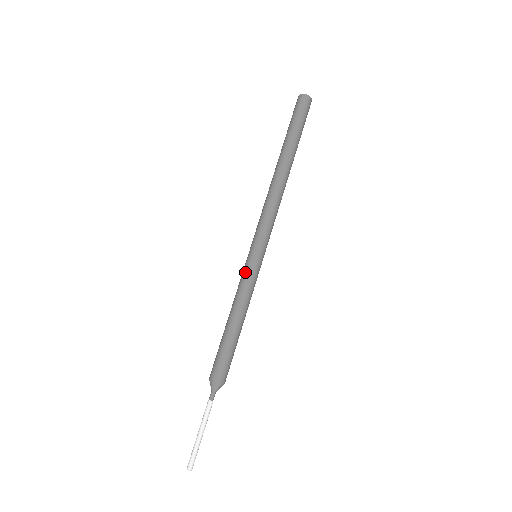
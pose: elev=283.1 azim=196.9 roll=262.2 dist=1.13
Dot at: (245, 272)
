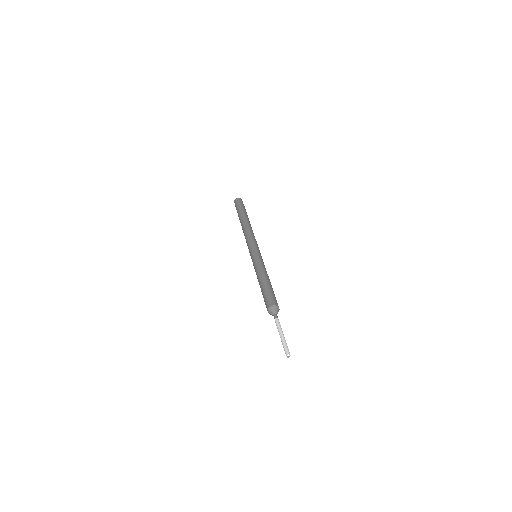
Dot at: (255, 260)
